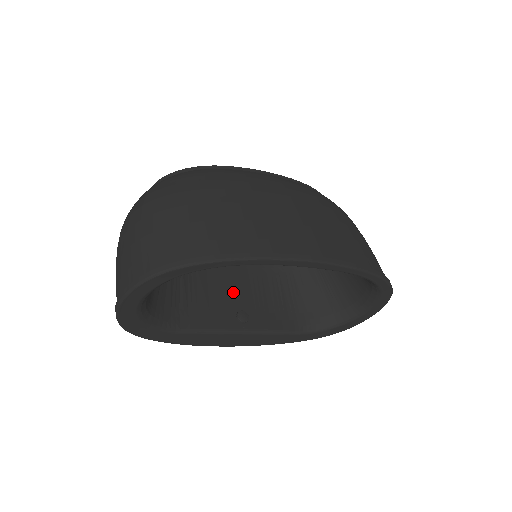
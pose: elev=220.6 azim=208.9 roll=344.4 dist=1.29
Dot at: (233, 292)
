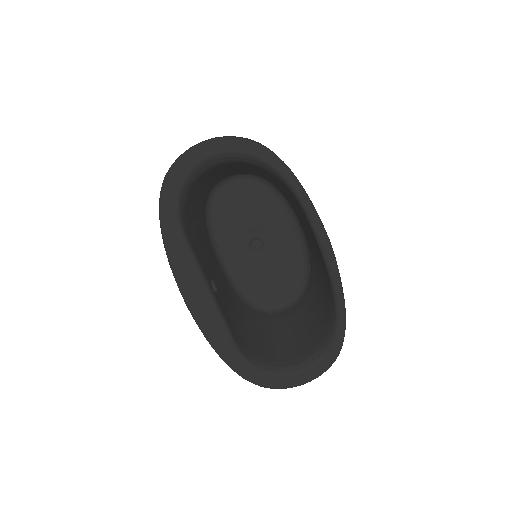
Dot at: (214, 272)
